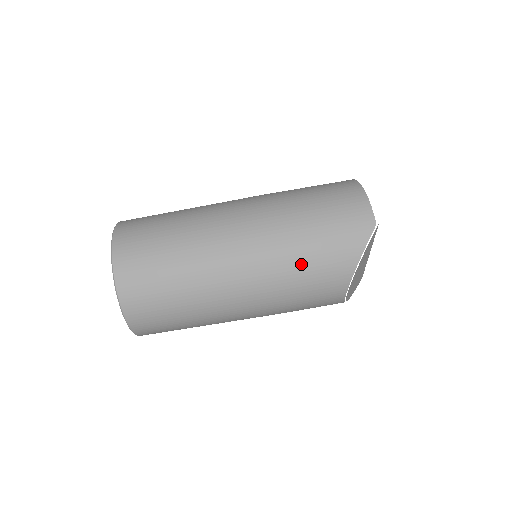
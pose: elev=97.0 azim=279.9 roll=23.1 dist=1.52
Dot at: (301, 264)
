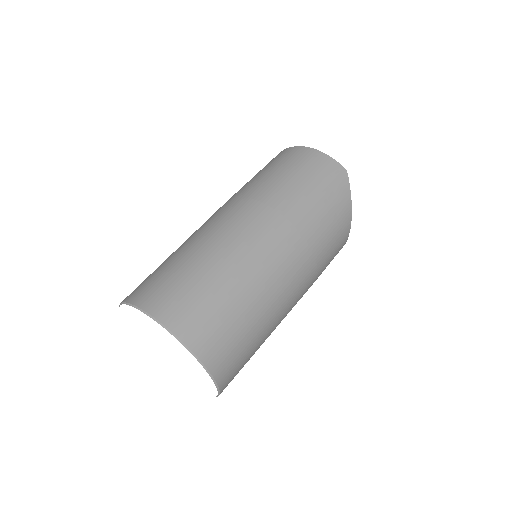
Dot at: (321, 233)
